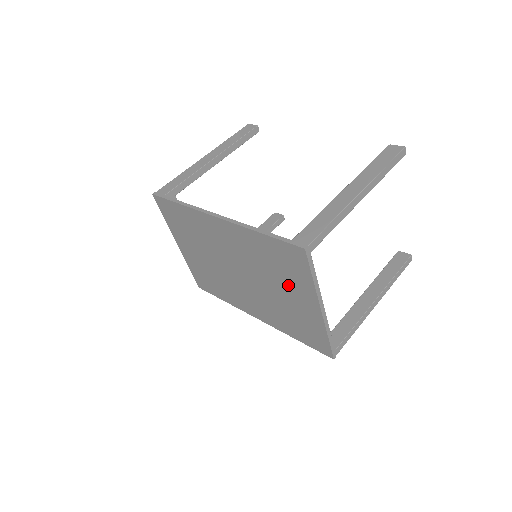
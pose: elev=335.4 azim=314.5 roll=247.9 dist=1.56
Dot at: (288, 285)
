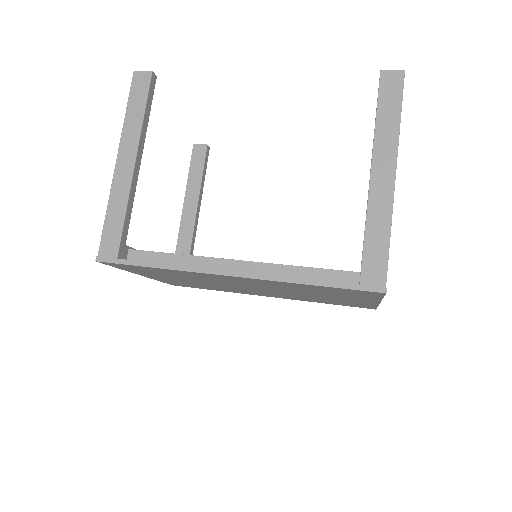
Dot at: (337, 296)
